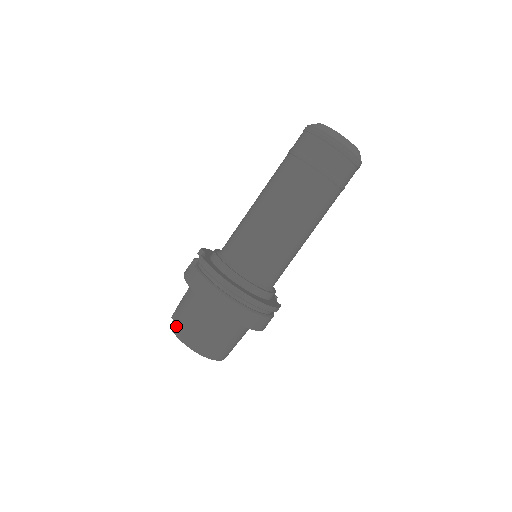
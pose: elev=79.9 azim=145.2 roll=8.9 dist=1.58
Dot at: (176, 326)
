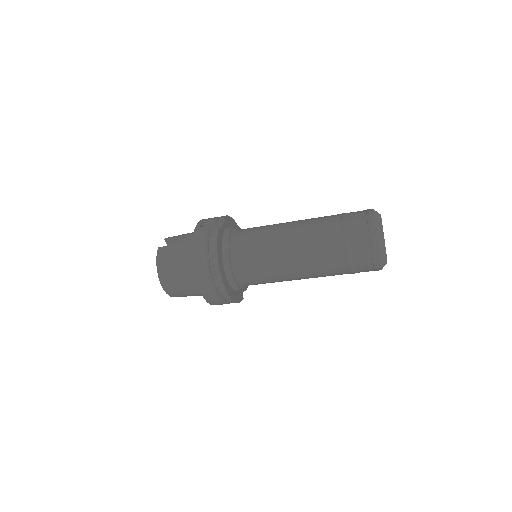
Dot at: (162, 254)
